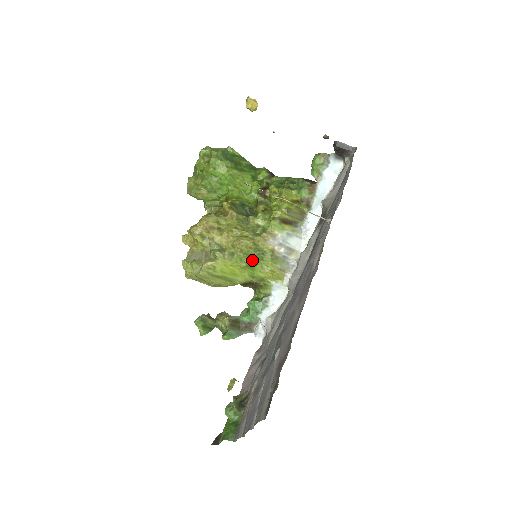
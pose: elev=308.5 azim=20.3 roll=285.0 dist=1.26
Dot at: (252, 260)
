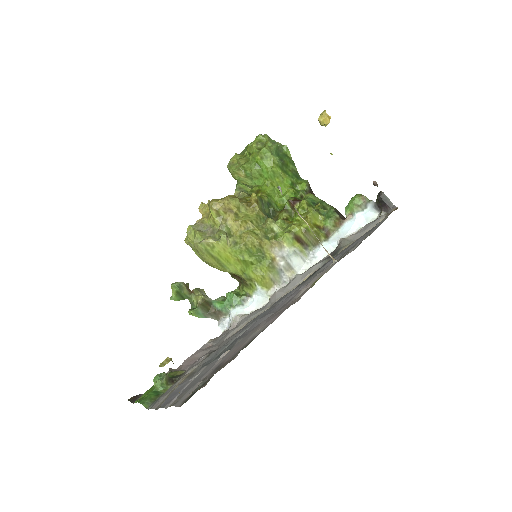
Dot at: (250, 258)
